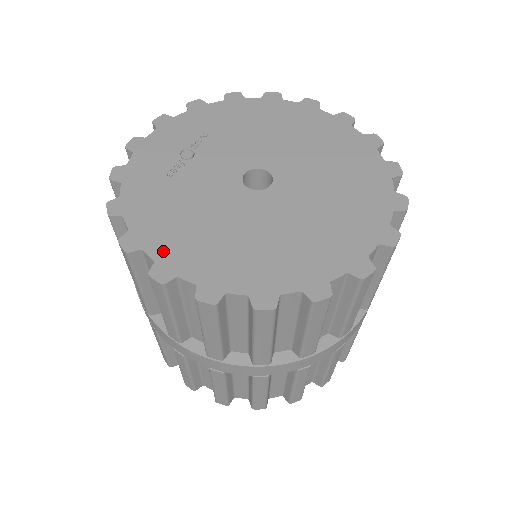
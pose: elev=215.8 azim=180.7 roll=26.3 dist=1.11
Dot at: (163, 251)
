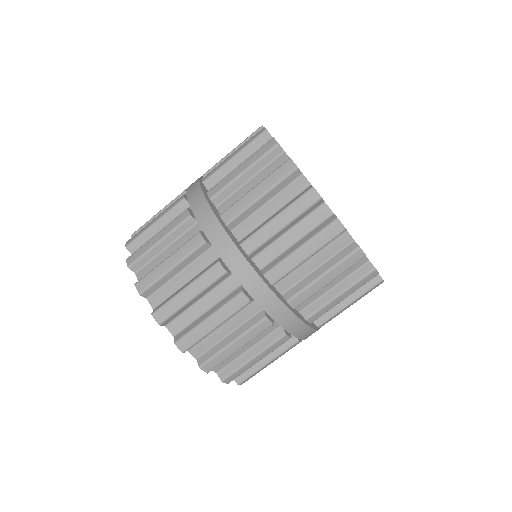
Dot at: occluded
